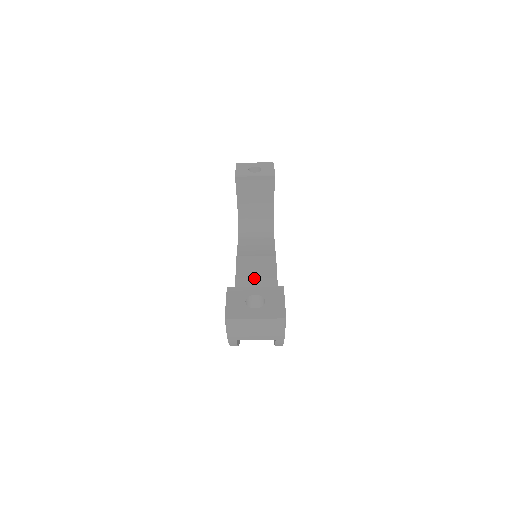
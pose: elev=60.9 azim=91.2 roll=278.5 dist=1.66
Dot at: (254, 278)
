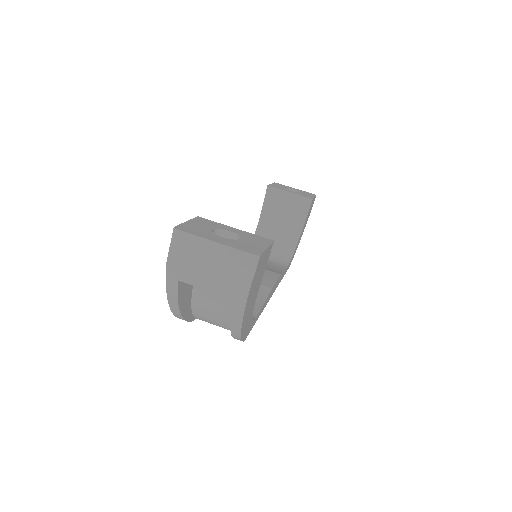
Dot at: occluded
